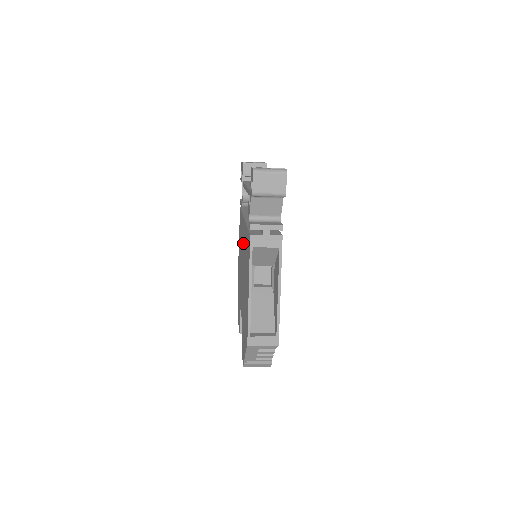
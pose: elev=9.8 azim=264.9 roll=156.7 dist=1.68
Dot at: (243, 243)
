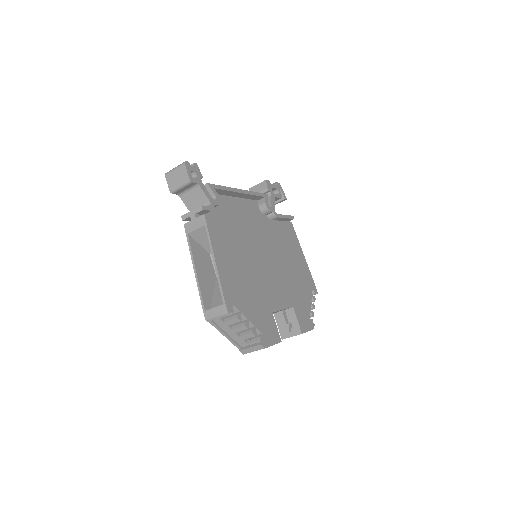
Dot at: occluded
